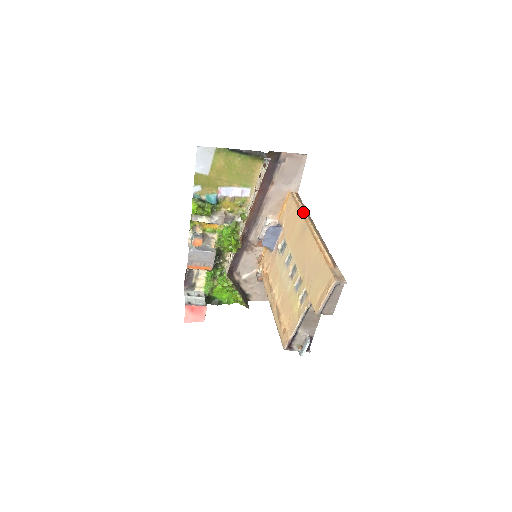
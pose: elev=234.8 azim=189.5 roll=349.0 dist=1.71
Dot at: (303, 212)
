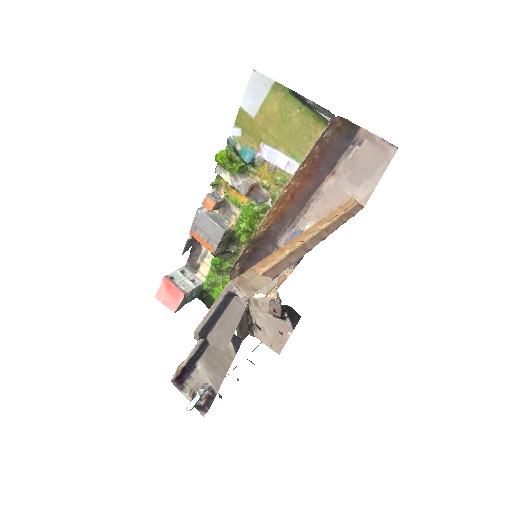
Dot at: (333, 216)
